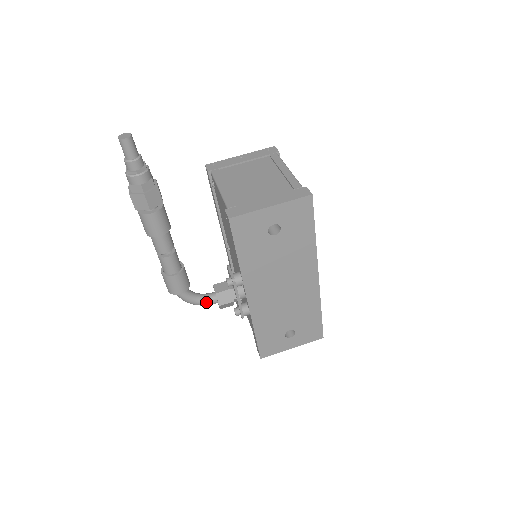
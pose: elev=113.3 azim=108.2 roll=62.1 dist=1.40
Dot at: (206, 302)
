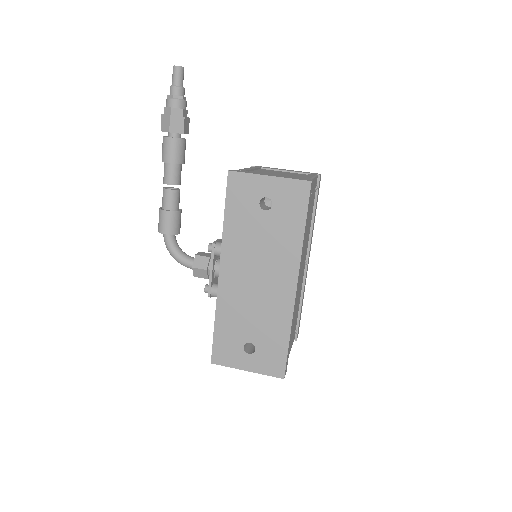
Dot at: (184, 261)
